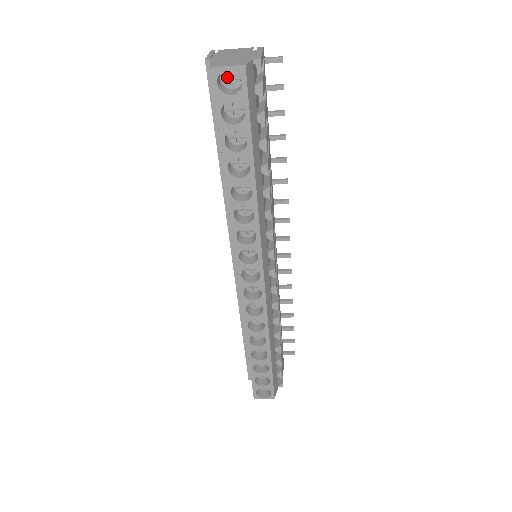
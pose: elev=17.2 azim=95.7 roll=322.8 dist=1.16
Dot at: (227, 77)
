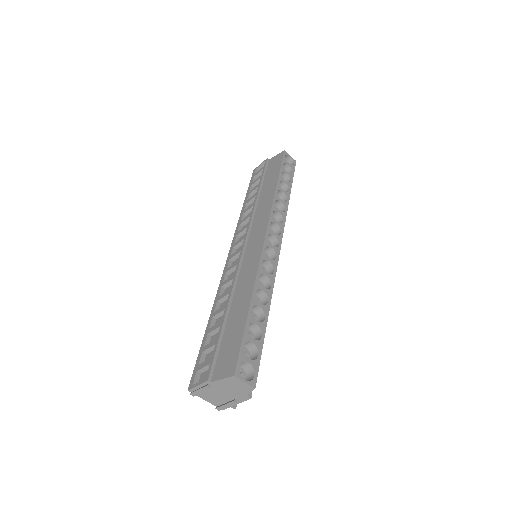
Dot at: occluded
